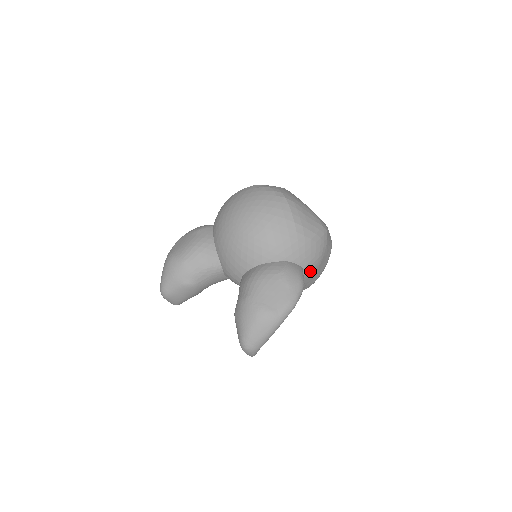
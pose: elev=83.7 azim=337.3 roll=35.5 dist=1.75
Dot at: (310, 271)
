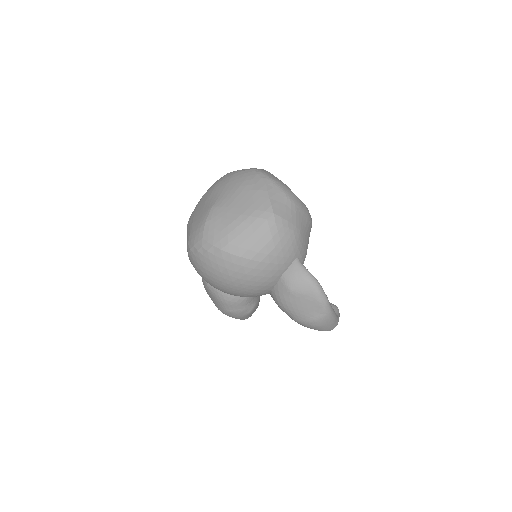
Dot at: (302, 246)
